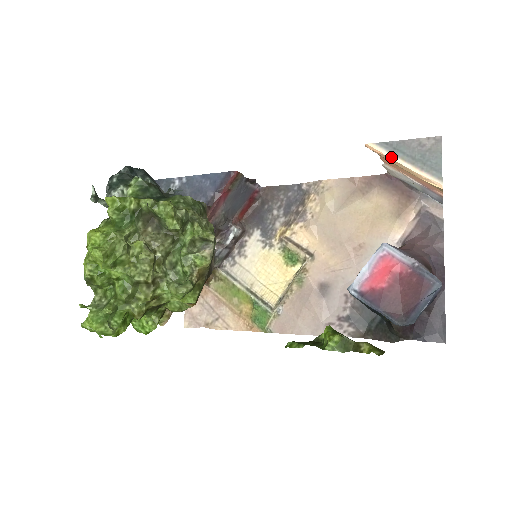
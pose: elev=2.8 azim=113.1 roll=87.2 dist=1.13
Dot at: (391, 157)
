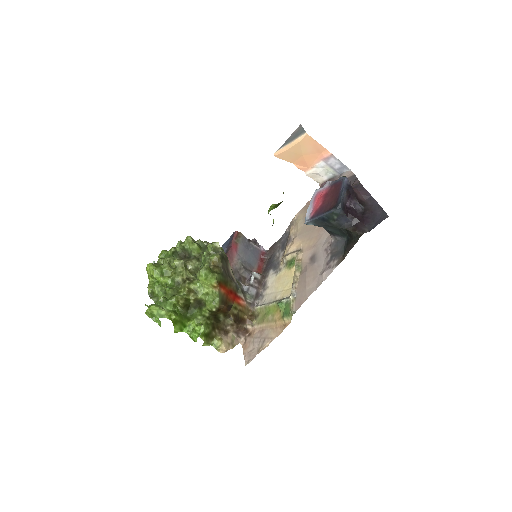
Dot at: (284, 147)
